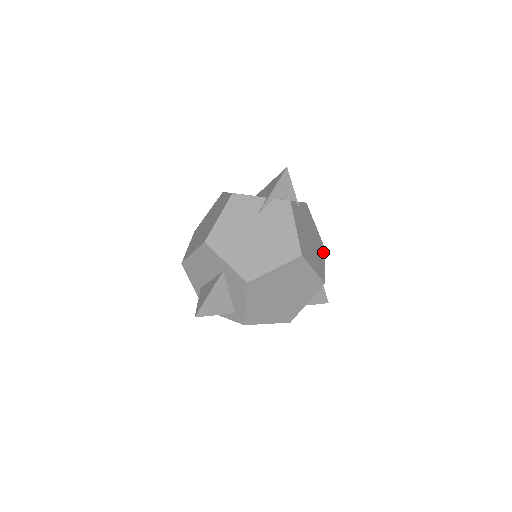
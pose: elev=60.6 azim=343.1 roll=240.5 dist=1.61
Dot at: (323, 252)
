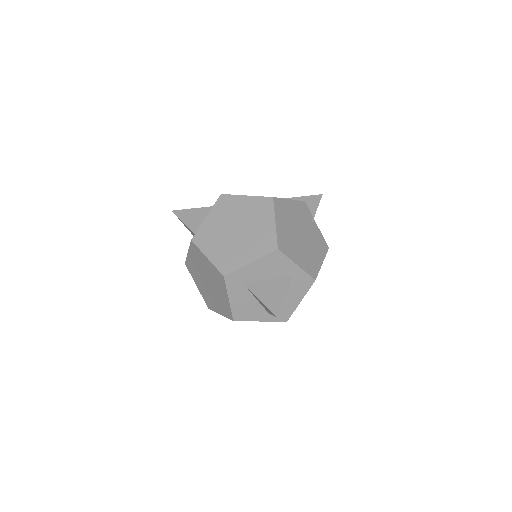
Dot at: (309, 270)
